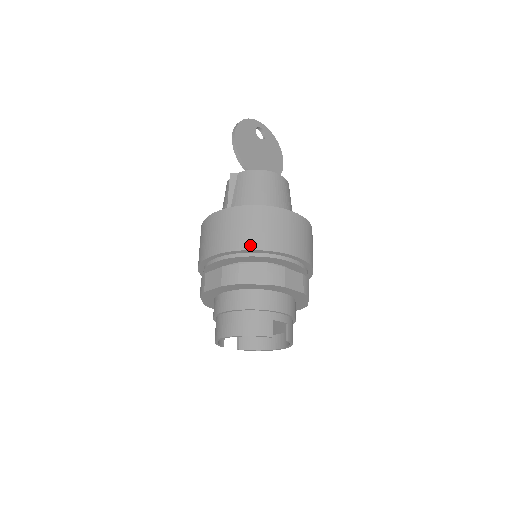
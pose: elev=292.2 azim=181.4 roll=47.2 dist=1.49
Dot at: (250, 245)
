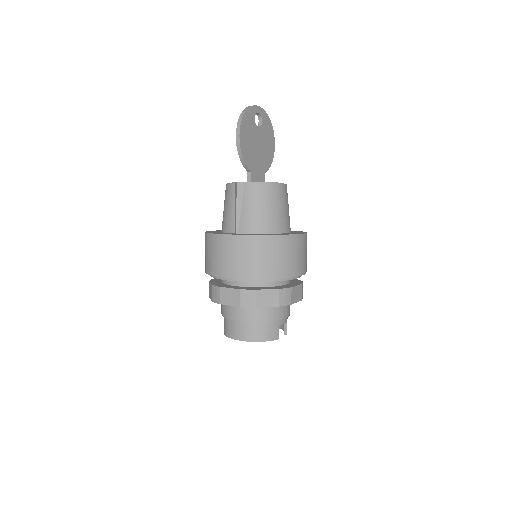
Dot at: (266, 275)
